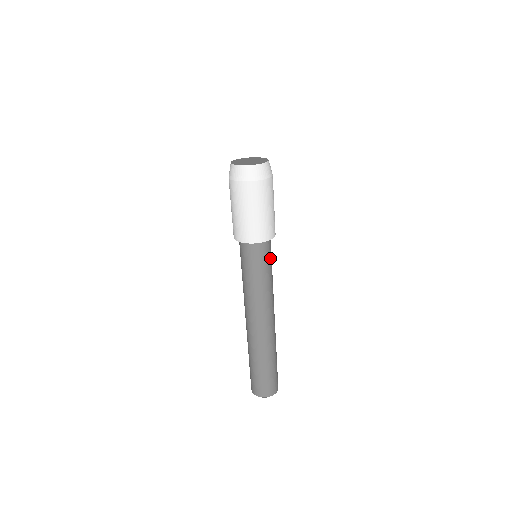
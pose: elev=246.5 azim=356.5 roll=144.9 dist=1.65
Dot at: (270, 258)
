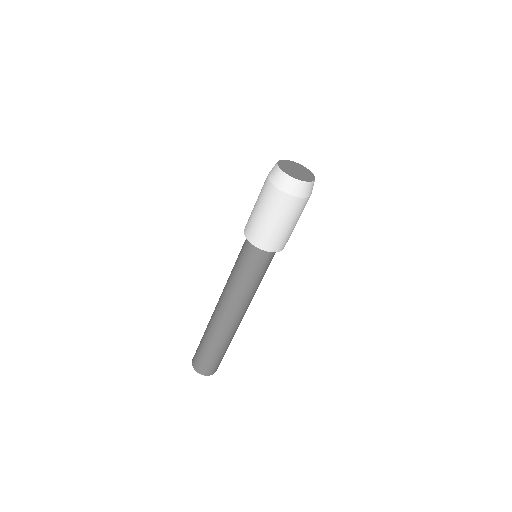
Dot at: (267, 266)
